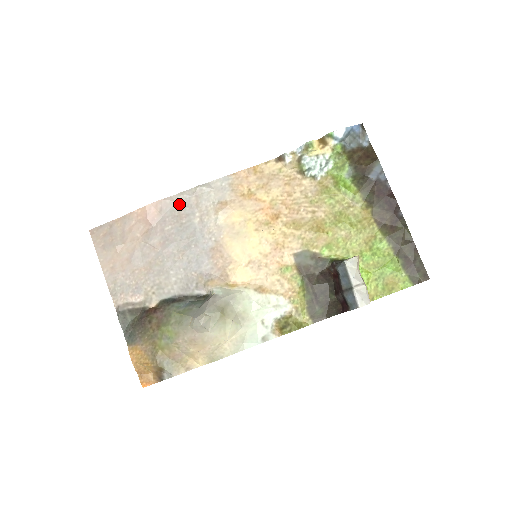
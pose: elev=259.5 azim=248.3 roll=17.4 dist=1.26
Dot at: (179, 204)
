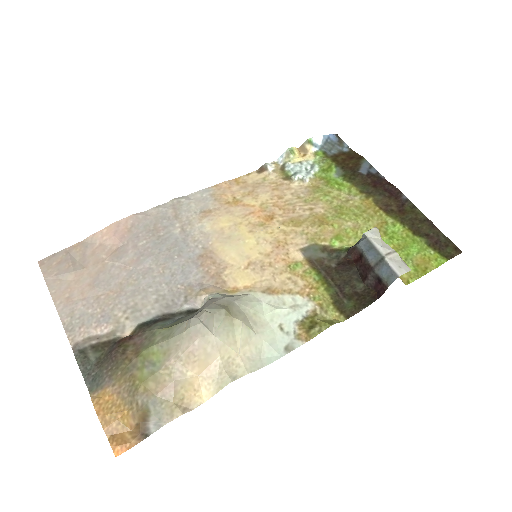
Dot at: (154, 218)
